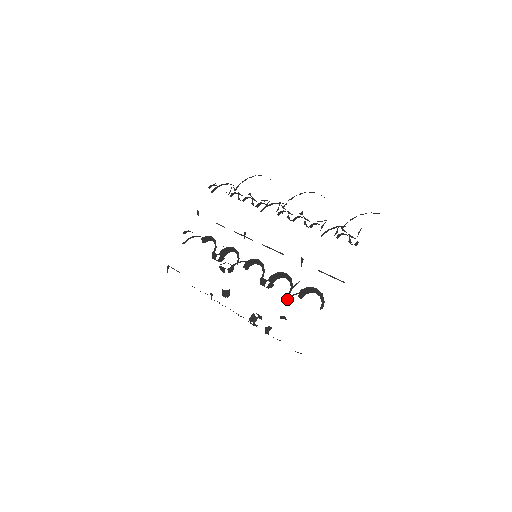
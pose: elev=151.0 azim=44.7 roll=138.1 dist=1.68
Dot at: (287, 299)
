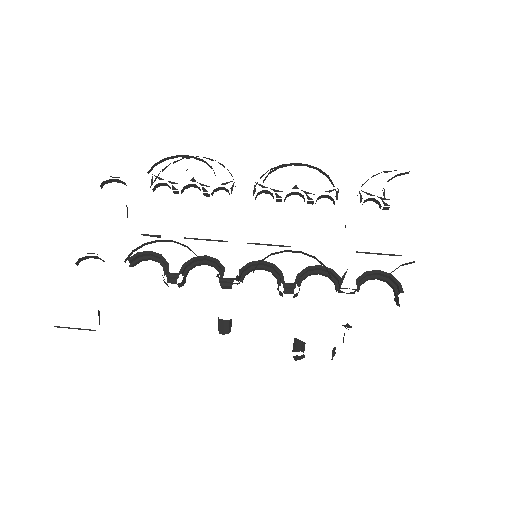
Dot at: occluded
